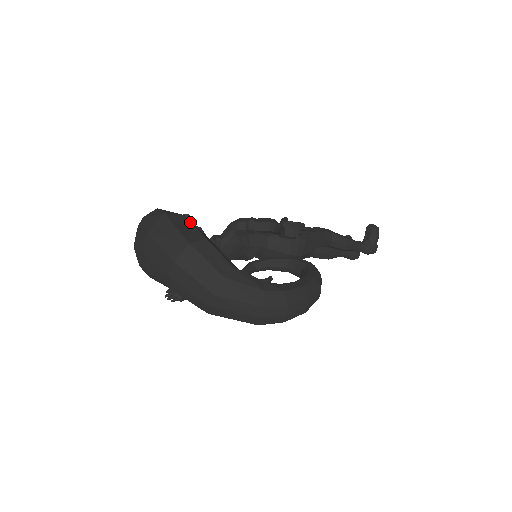
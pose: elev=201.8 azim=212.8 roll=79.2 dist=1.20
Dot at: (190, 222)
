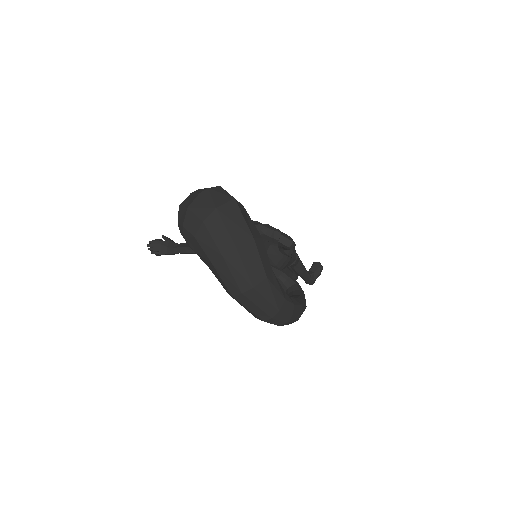
Dot at: (249, 216)
